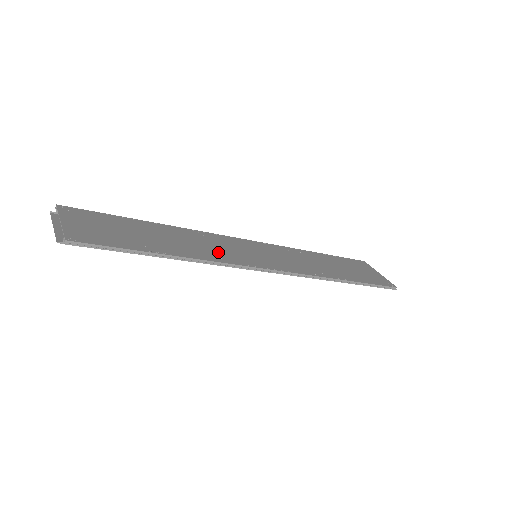
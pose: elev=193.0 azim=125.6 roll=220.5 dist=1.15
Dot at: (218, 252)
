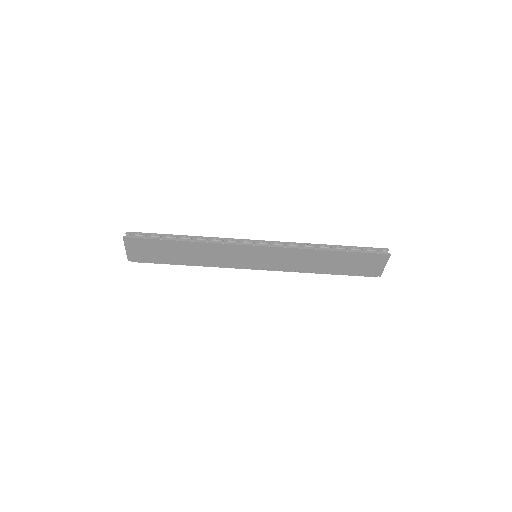
Dot at: occluded
